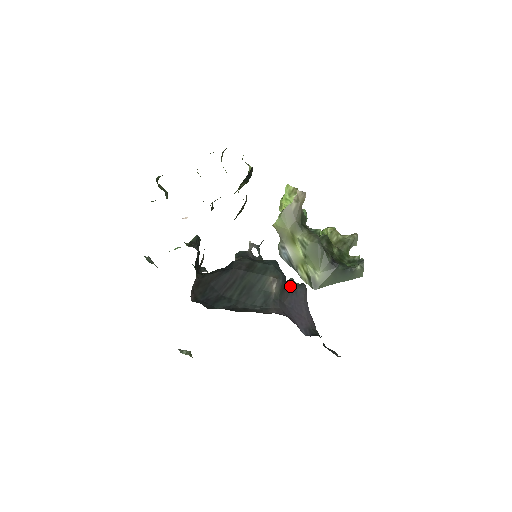
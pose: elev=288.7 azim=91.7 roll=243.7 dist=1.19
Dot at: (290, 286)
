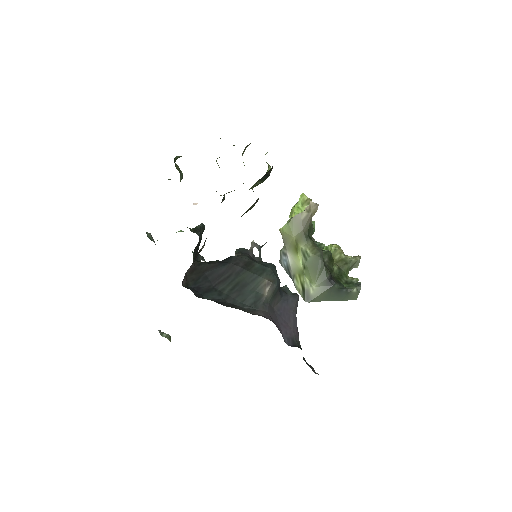
Dot at: (283, 293)
